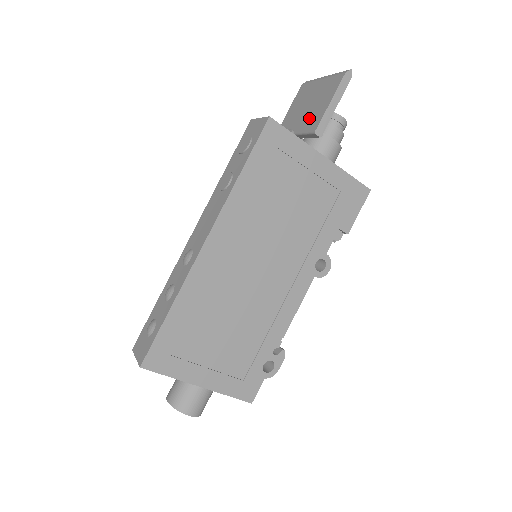
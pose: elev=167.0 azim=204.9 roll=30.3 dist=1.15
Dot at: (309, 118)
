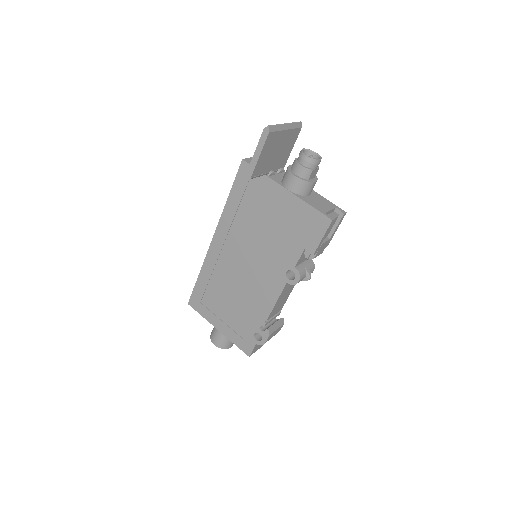
Dot at: occluded
